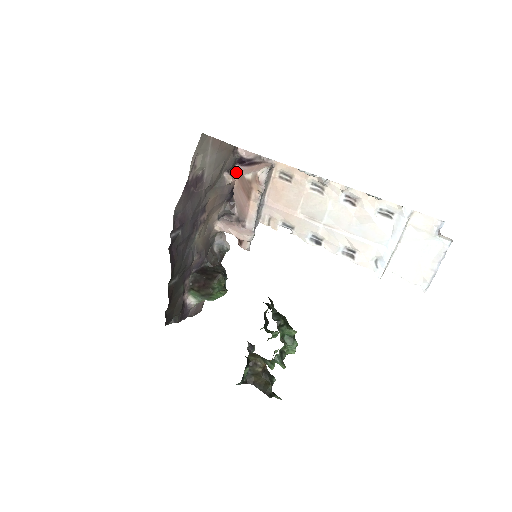
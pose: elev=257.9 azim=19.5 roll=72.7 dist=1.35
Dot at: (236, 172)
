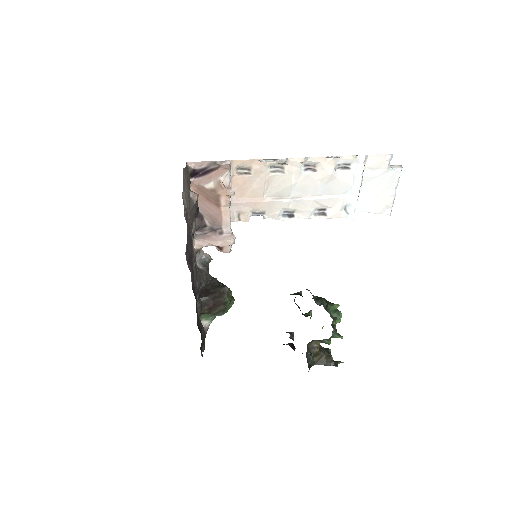
Dot at: (192, 186)
